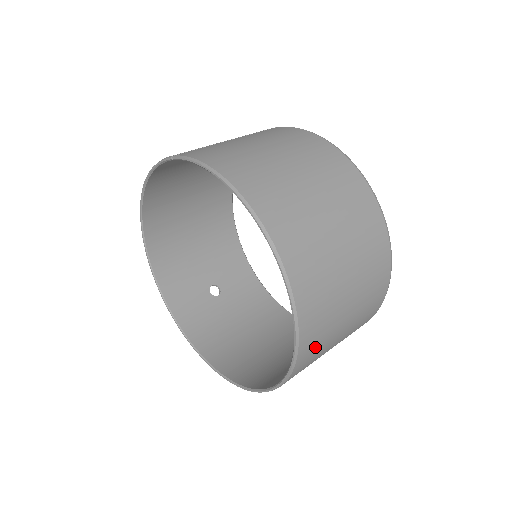
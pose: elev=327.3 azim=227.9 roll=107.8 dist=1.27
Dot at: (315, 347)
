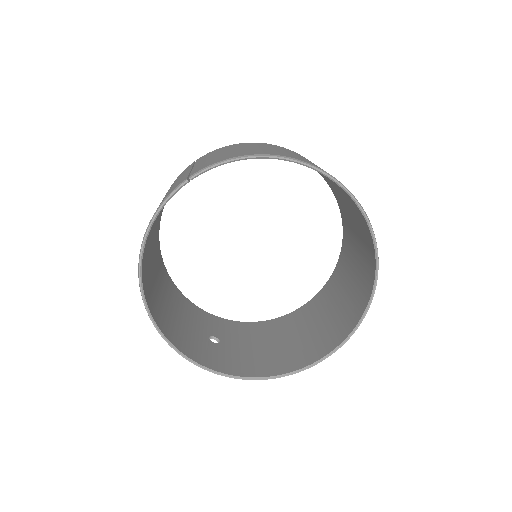
Dot at: occluded
